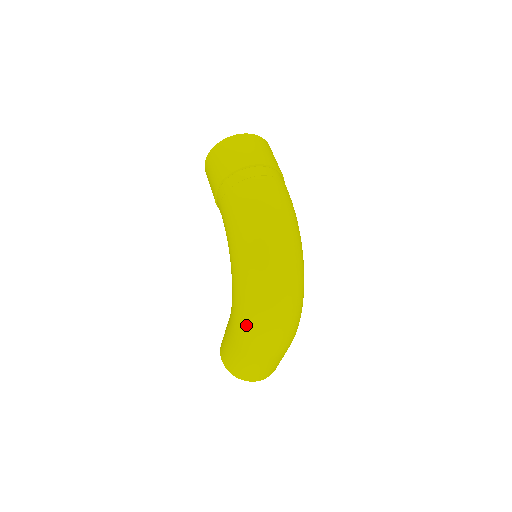
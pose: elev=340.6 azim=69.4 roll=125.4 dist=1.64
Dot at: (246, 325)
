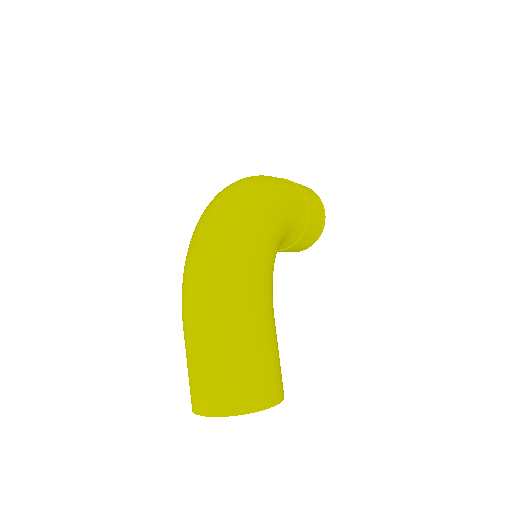
Dot at: occluded
